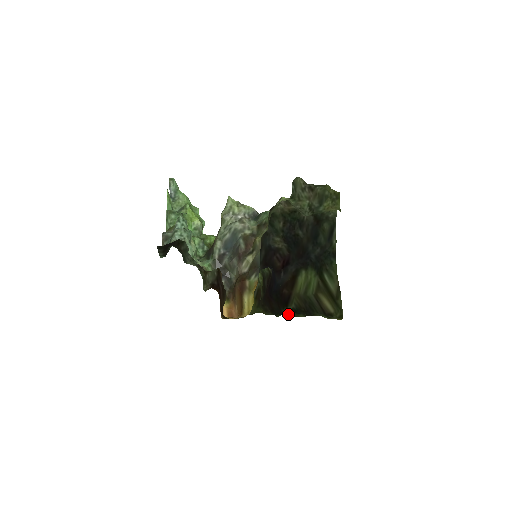
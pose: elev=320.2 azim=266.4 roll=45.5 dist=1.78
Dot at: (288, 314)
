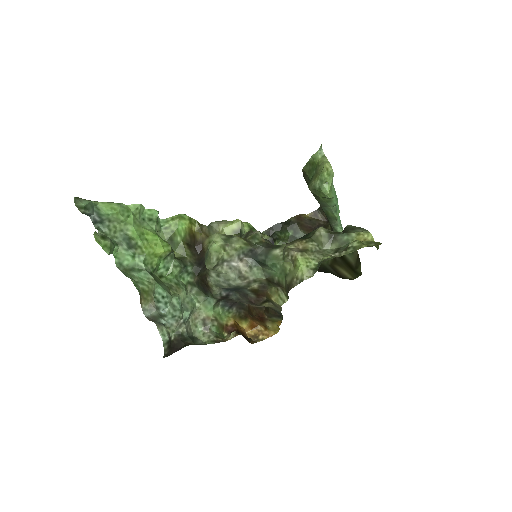
Dot at: occluded
